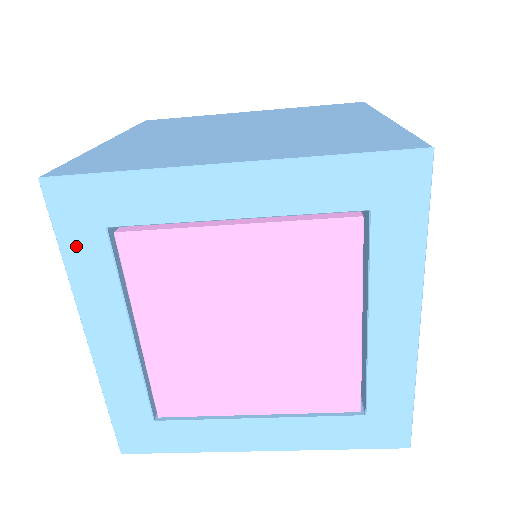
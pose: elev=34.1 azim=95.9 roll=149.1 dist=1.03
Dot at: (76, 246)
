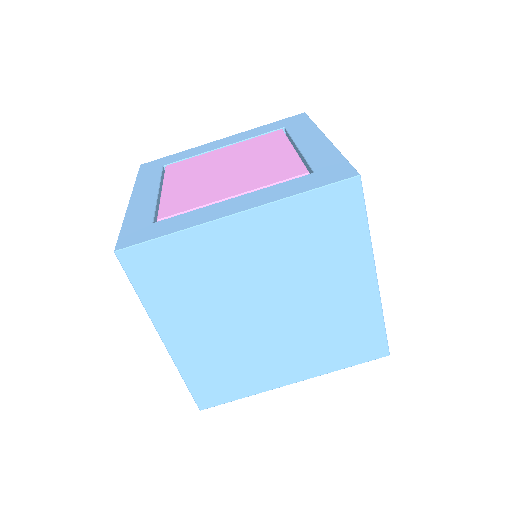
Dot at: (145, 174)
